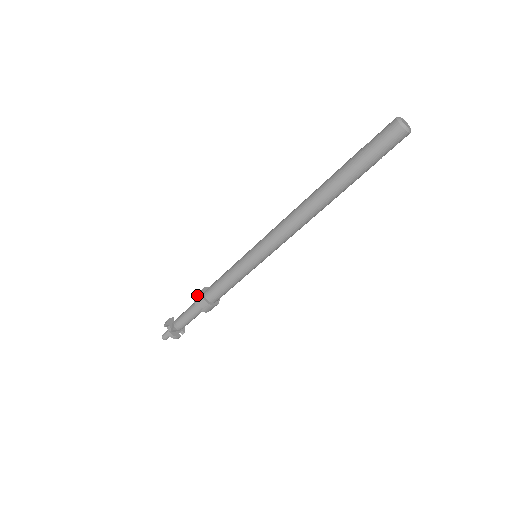
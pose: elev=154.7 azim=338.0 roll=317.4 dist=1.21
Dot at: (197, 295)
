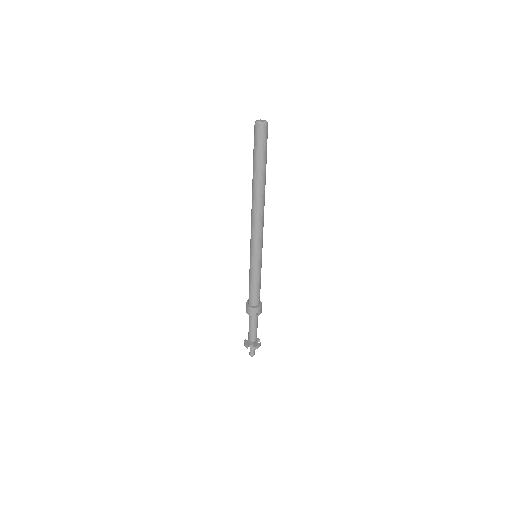
Dot at: (247, 311)
